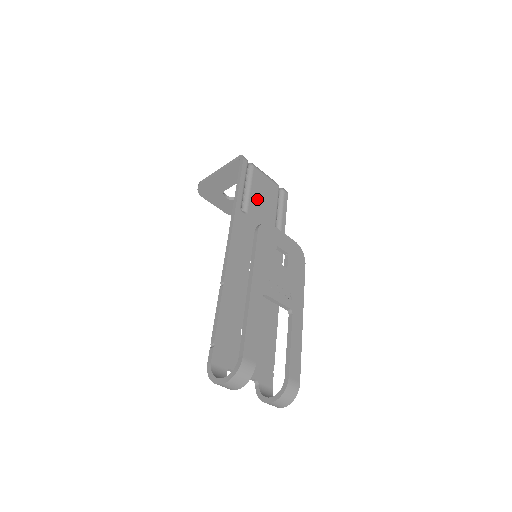
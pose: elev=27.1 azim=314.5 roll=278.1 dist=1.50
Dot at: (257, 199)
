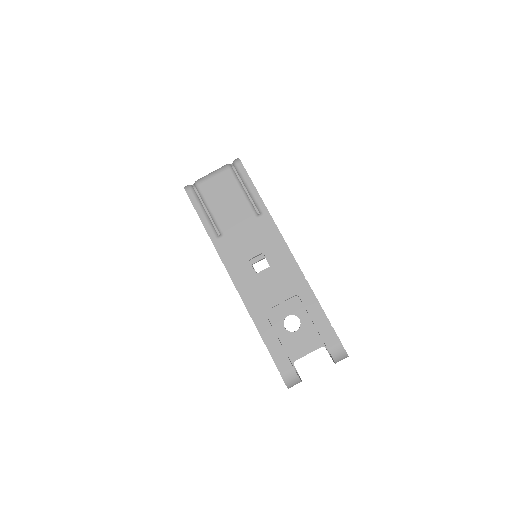
Dot at: (221, 210)
